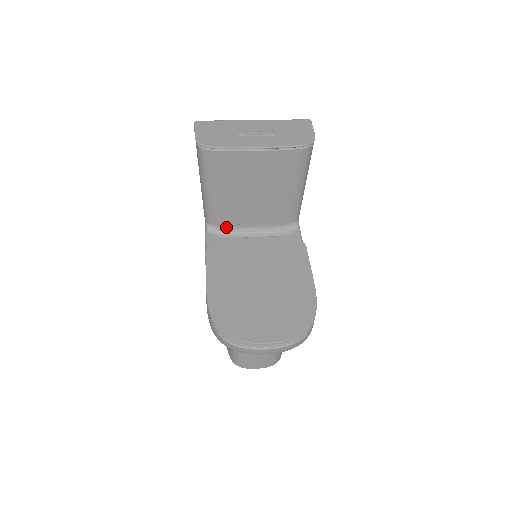
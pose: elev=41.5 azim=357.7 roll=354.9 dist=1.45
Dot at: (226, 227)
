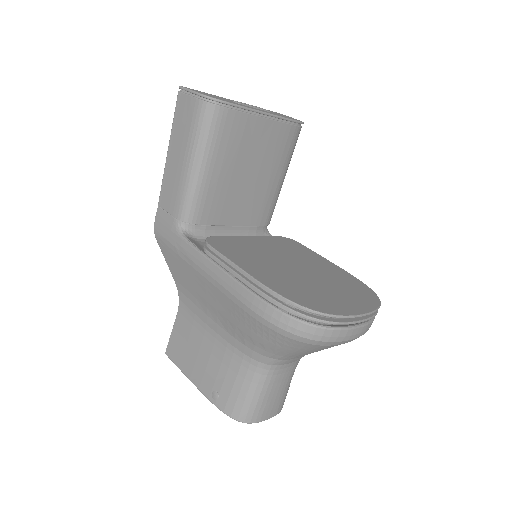
Dot at: (205, 230)
